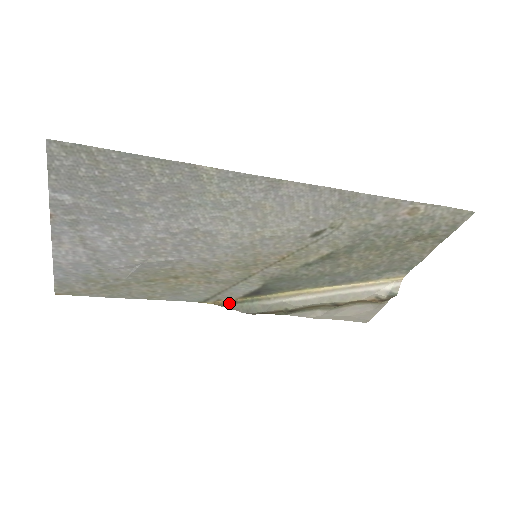
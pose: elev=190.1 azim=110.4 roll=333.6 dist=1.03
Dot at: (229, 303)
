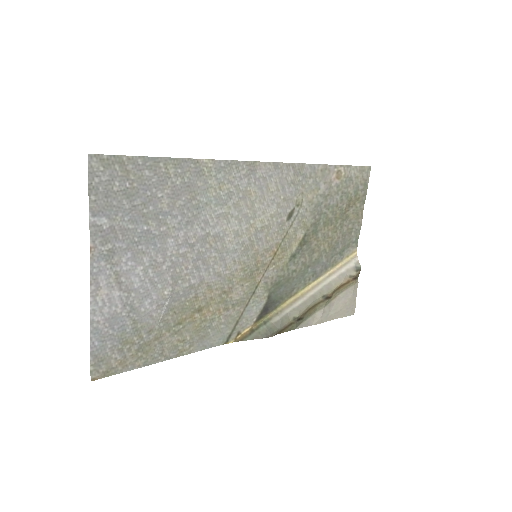
Dot at: (248, 334)
